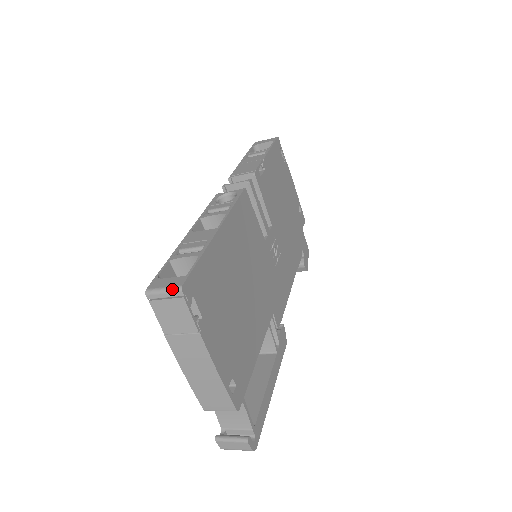
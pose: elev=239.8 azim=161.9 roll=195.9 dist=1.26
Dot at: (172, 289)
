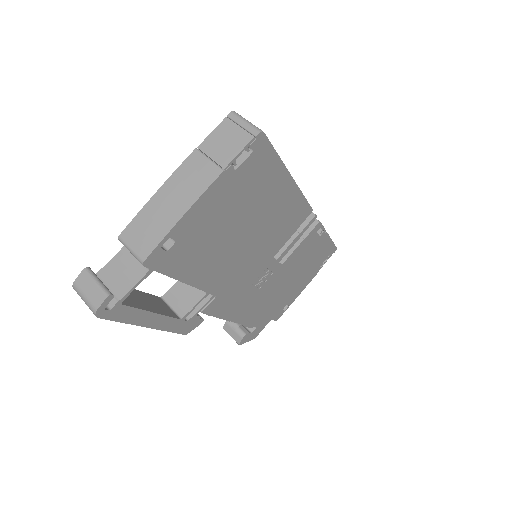
Dot at: (254, 126)
